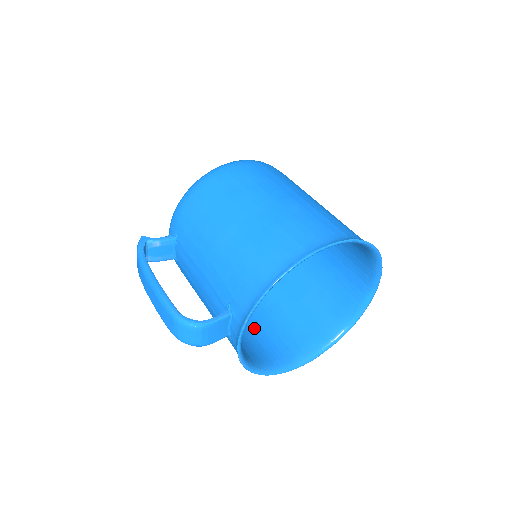
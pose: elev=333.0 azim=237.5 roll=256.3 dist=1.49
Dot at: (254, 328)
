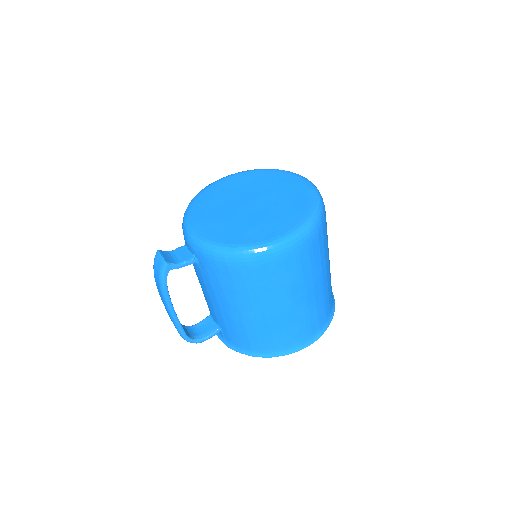
Dot at: occluded
